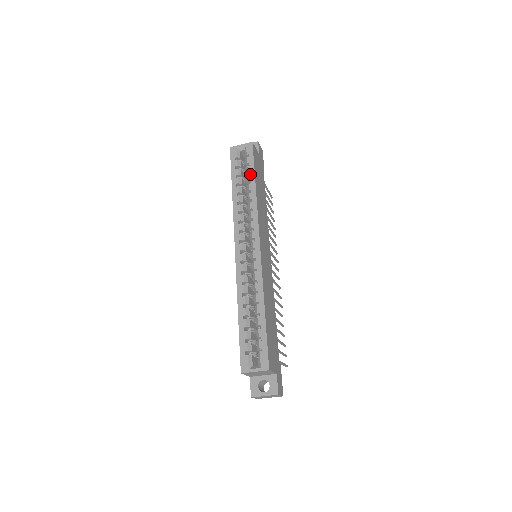
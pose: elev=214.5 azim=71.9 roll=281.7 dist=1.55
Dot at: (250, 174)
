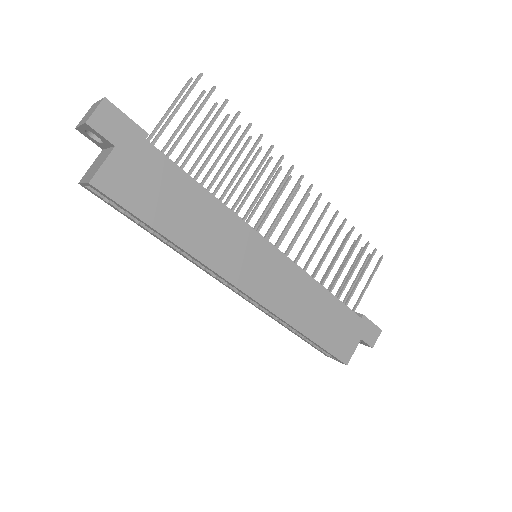
Dot at: occluded
